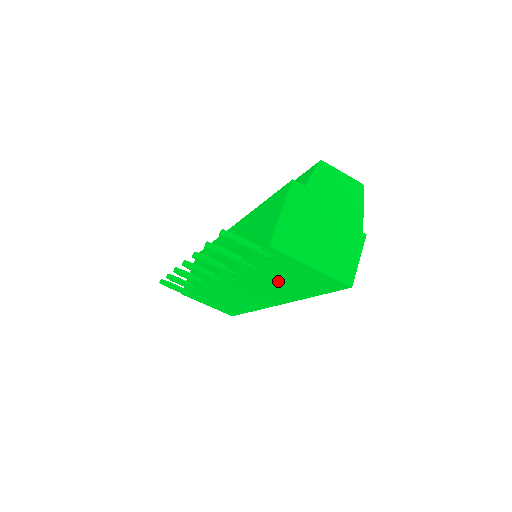
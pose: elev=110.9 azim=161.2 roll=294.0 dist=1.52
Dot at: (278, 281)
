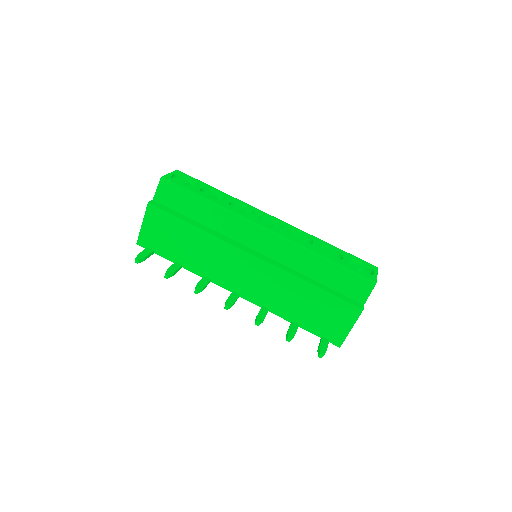
Dot at: occluded
